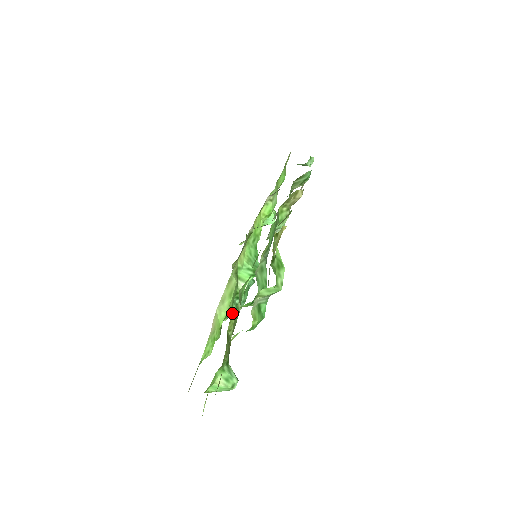
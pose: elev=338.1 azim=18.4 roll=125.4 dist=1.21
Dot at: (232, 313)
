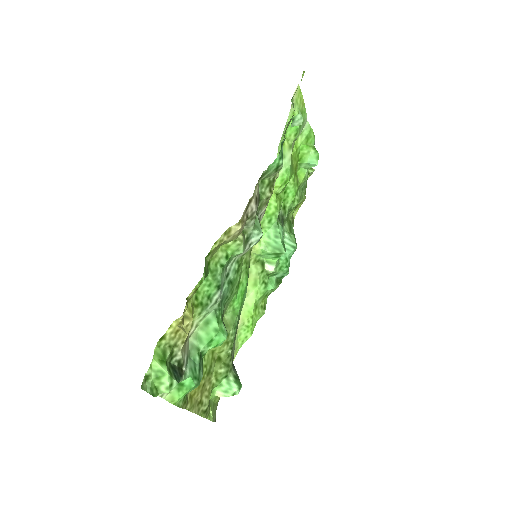
Dot at: occluded
